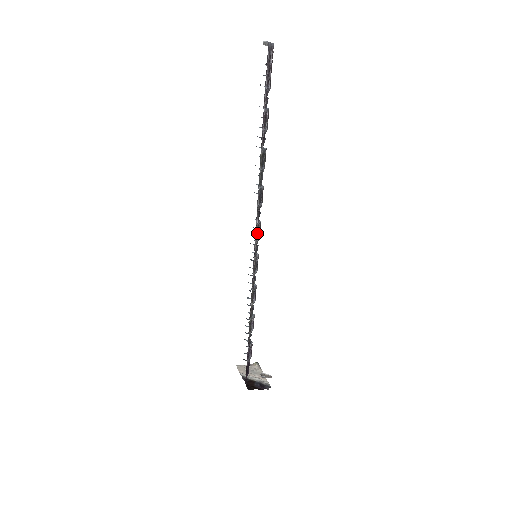
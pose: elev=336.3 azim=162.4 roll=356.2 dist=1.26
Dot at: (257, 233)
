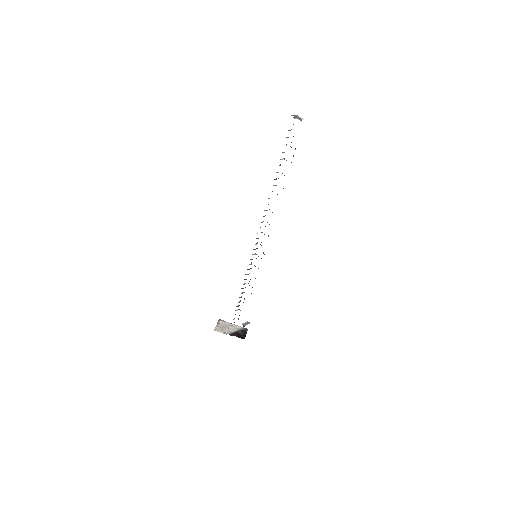
Dot at: occluded
